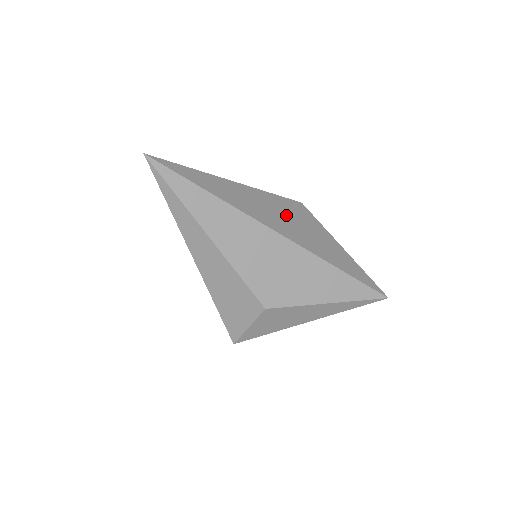
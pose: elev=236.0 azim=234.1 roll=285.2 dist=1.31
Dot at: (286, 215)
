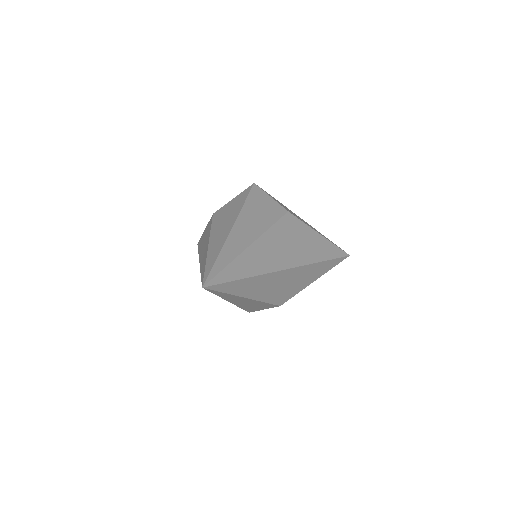
Dot at: (286, 241)
